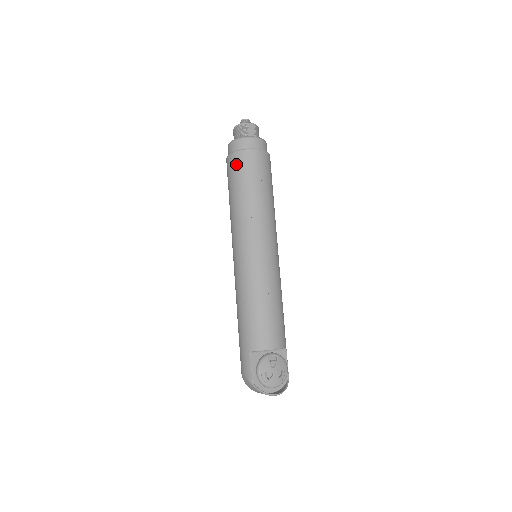
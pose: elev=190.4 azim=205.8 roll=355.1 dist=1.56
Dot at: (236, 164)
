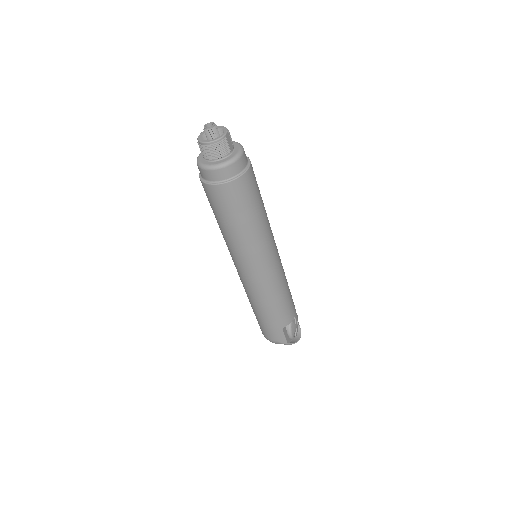
Dot at: (235, 195)
